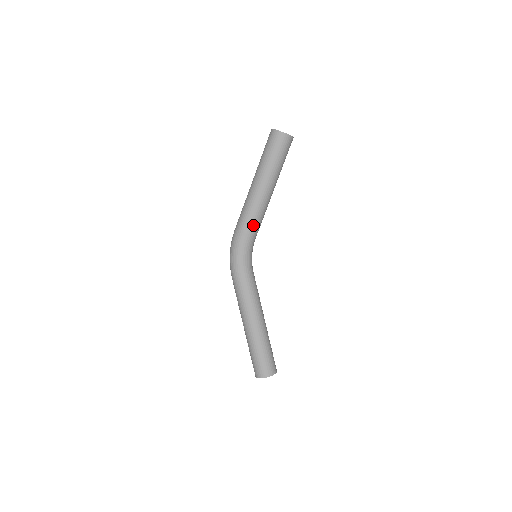
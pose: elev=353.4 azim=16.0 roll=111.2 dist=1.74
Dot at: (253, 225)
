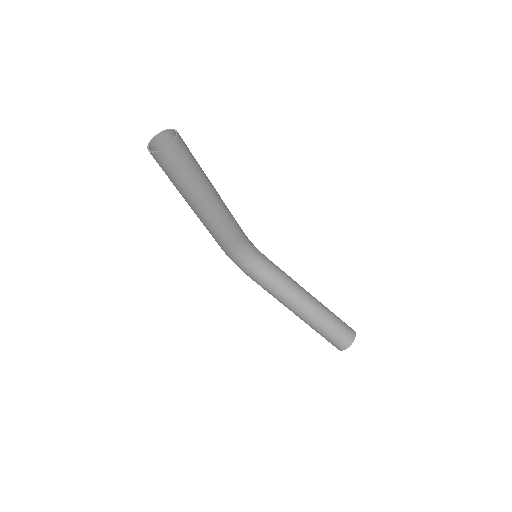
Dot at: (224, 239)
